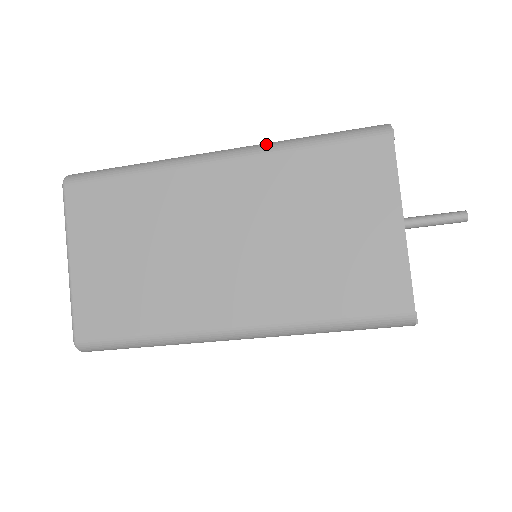
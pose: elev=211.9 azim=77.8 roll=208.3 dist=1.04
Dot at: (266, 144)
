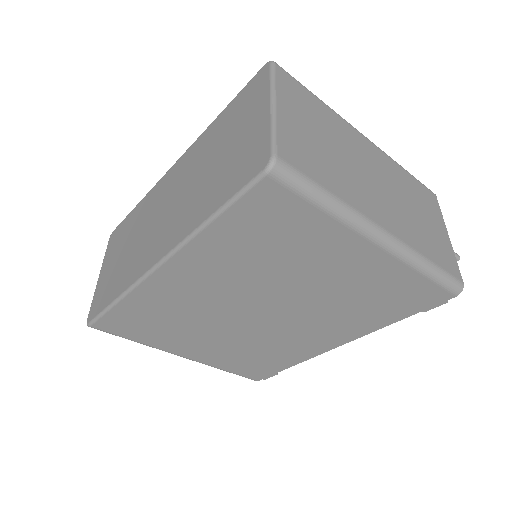
Dot at: occluded
